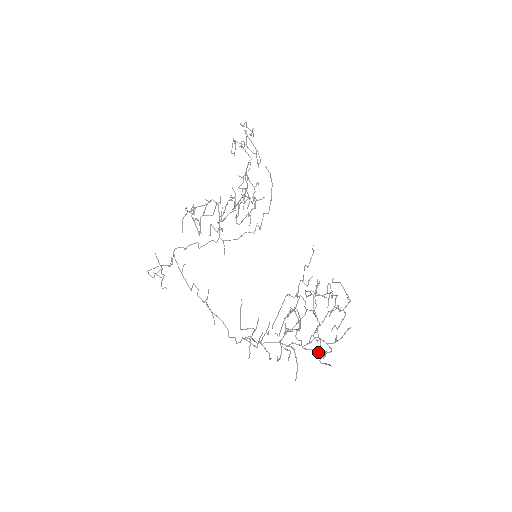
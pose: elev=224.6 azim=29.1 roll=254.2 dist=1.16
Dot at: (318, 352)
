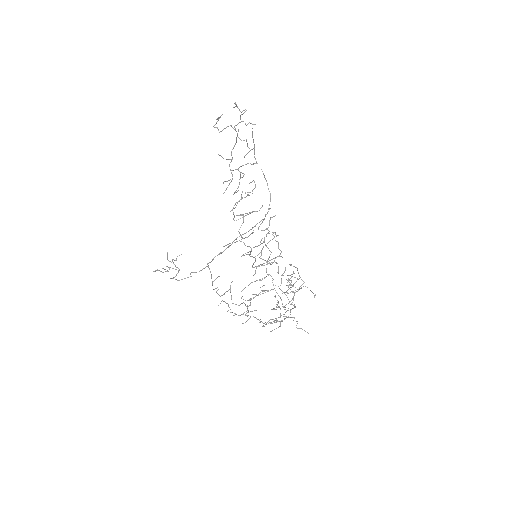
Dot at: occluded
